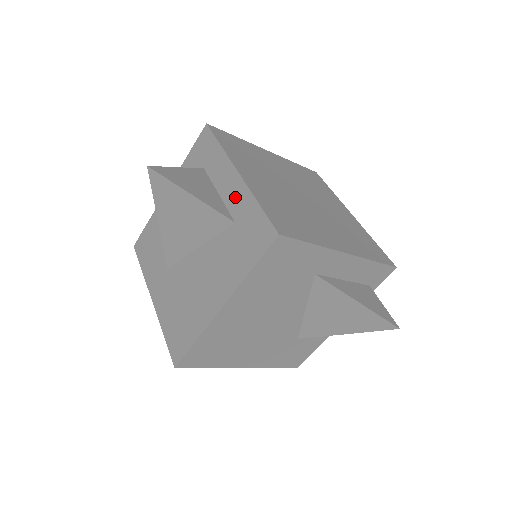
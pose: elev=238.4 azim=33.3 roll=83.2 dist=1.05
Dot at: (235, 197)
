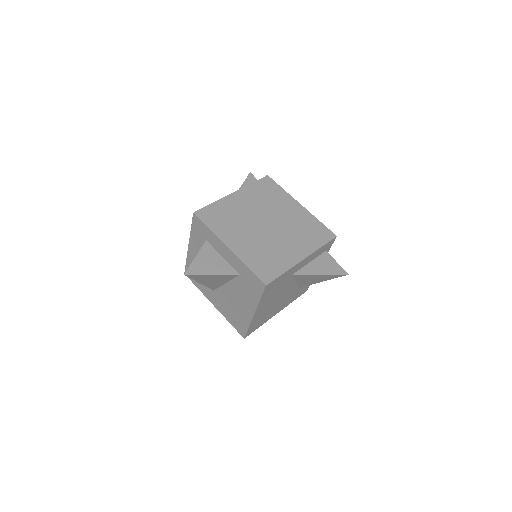
Dot at: (233, 262)
